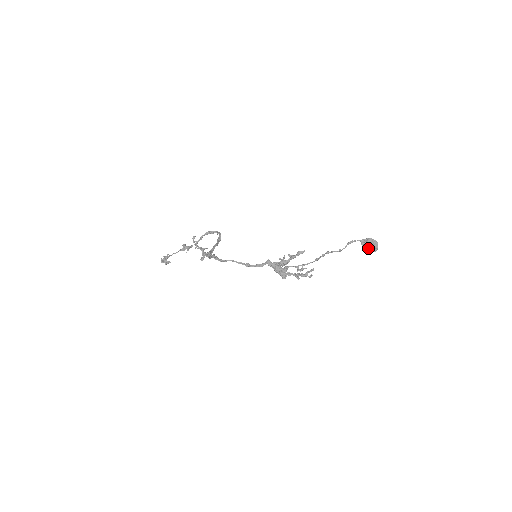
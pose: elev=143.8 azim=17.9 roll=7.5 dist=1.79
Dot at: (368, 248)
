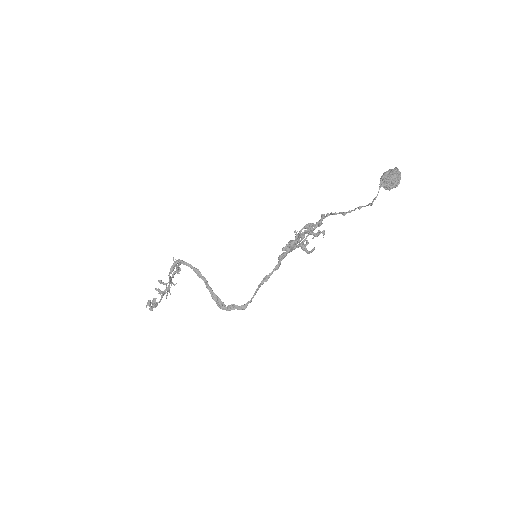
Dot at: (394, 186)
